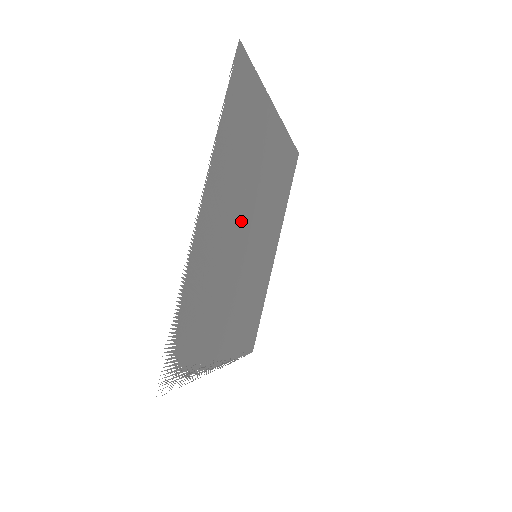
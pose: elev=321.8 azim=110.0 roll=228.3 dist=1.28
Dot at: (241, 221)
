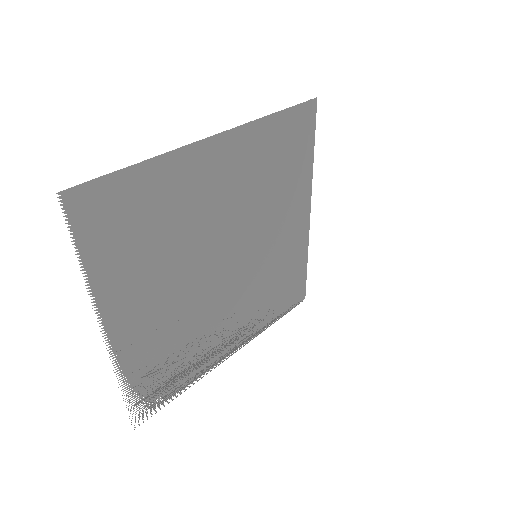
Dot at: (197, 269)
